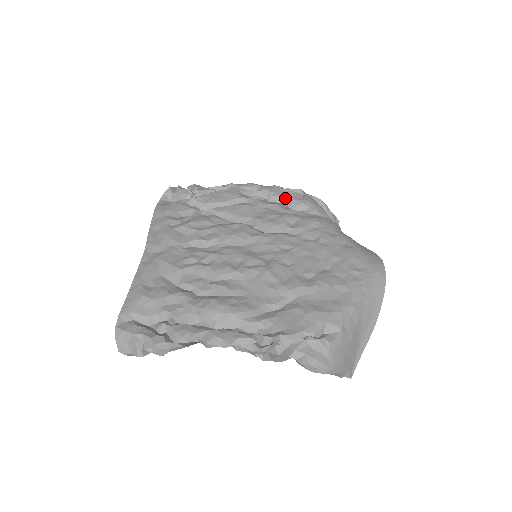
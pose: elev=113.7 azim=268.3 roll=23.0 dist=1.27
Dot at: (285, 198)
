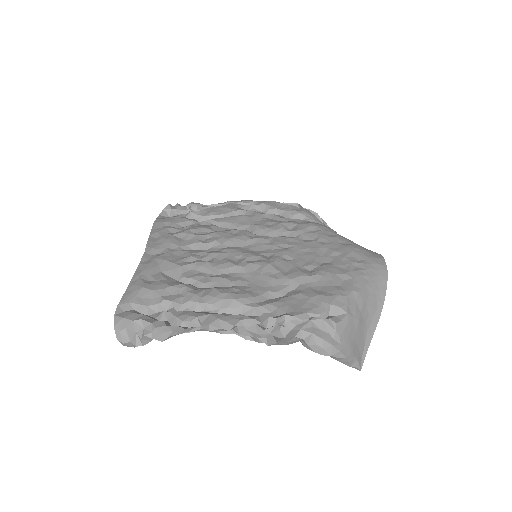
Dot at: (282, 210)
